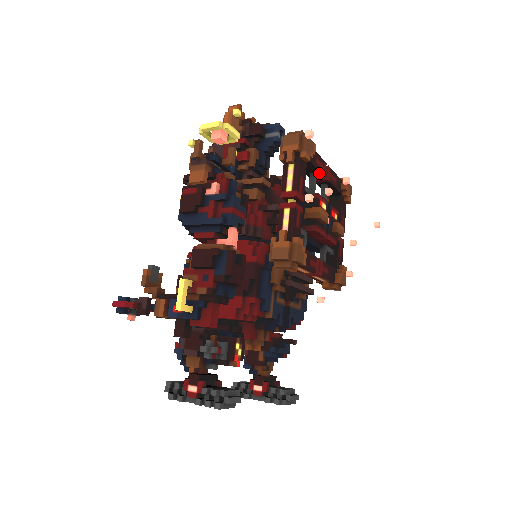
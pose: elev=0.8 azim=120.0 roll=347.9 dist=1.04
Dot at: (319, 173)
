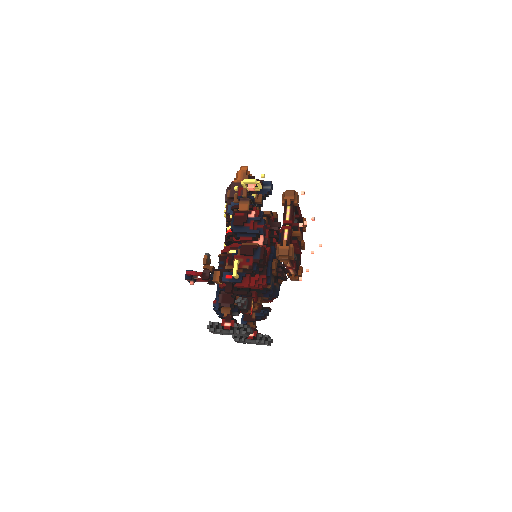
Dot at: (297, 213)
